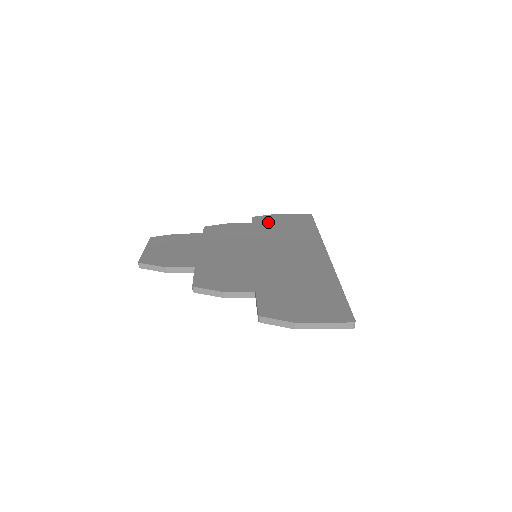
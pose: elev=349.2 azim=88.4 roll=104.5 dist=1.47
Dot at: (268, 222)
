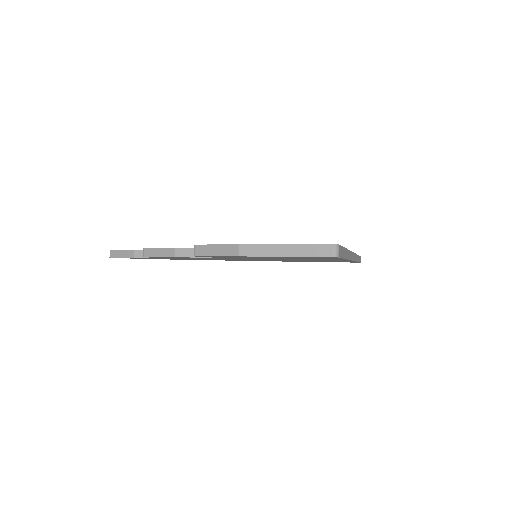
Dot at: occluded
